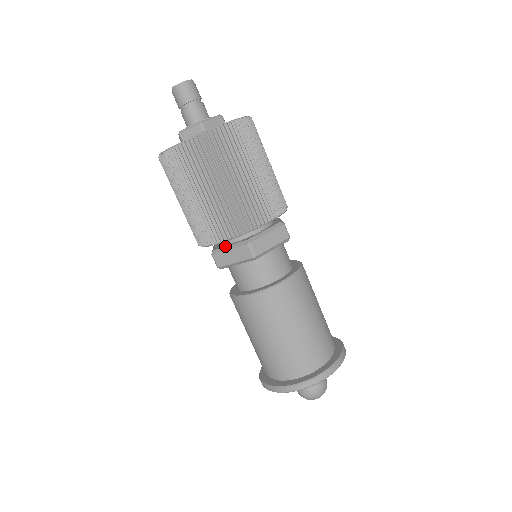
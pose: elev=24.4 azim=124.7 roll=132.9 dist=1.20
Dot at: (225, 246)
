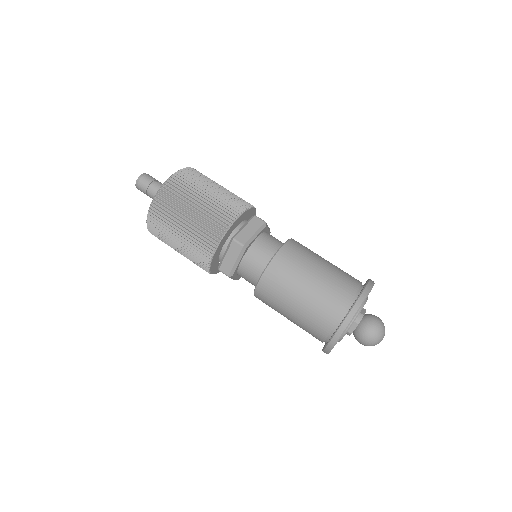
Dot at: (222, 256)
